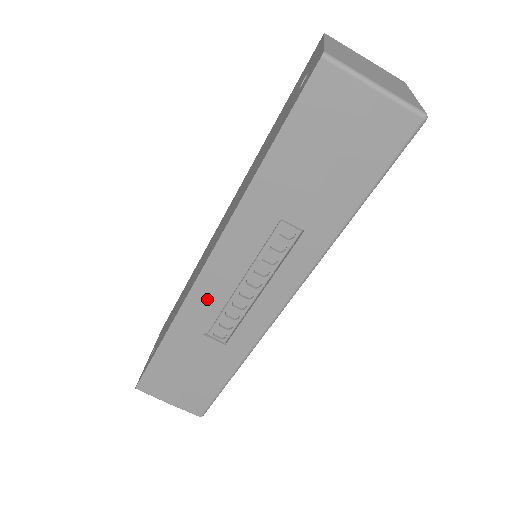
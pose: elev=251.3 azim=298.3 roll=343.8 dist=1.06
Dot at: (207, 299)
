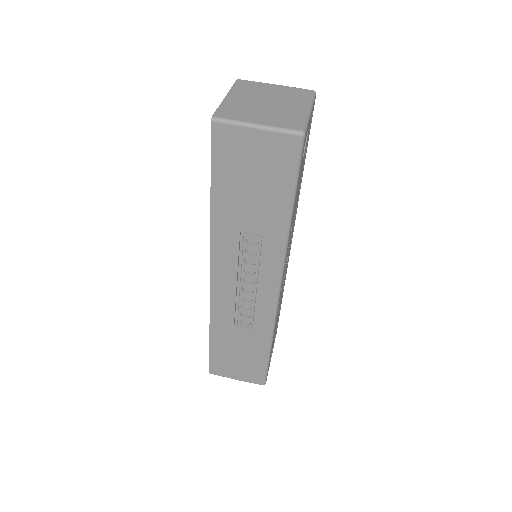
Dot at: (224, 300)
